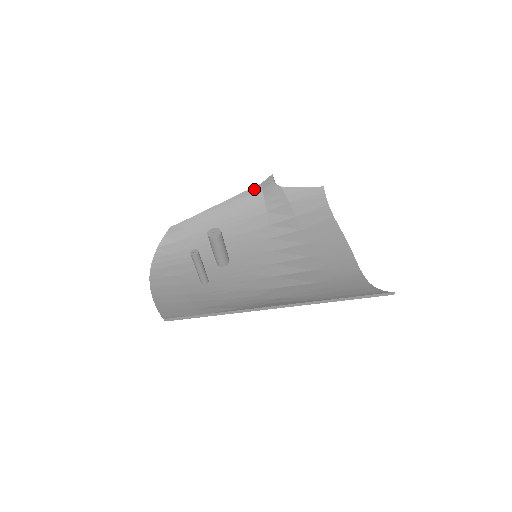
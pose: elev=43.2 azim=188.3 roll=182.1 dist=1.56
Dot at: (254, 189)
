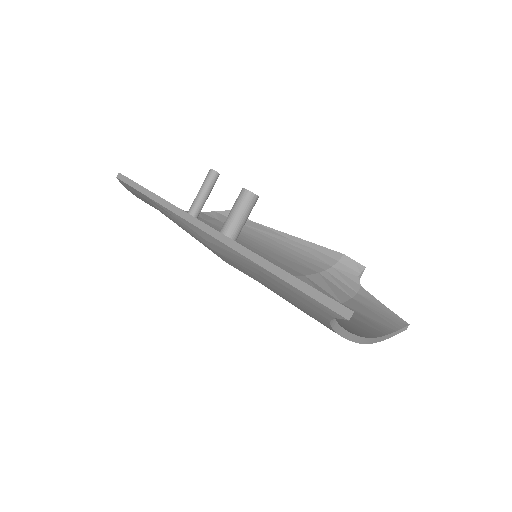
Dot at: (332, 252)
